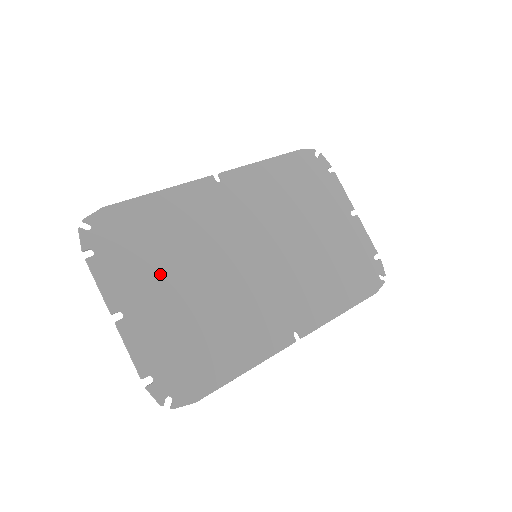
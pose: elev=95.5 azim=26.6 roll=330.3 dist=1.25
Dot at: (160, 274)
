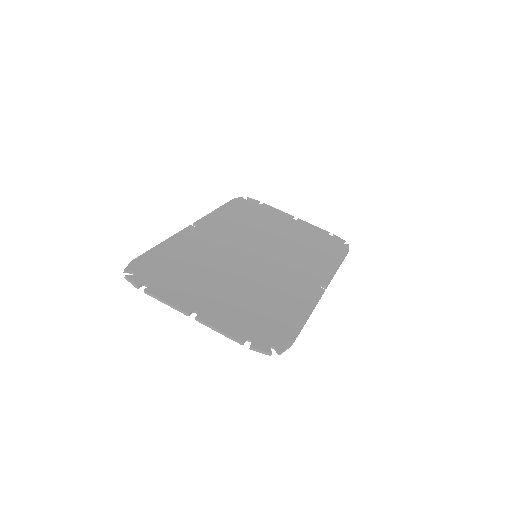
Dot at: (202, 283)
